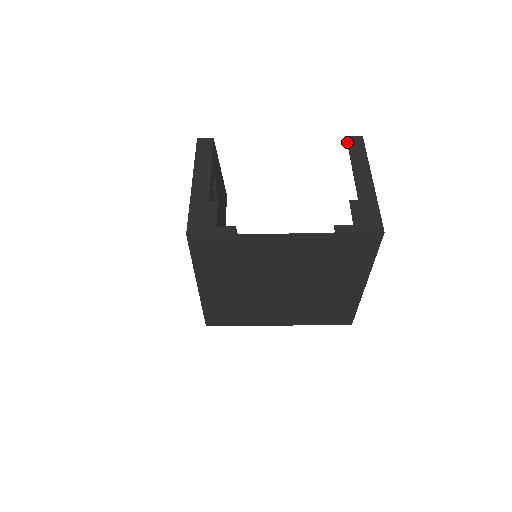
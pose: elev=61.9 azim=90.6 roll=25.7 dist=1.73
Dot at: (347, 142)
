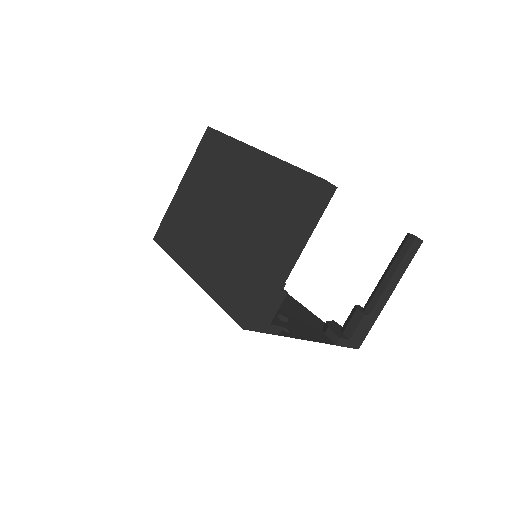
Dot at: (411, 245)
